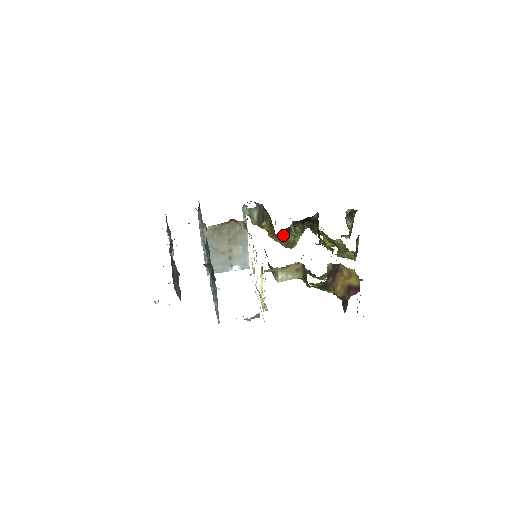
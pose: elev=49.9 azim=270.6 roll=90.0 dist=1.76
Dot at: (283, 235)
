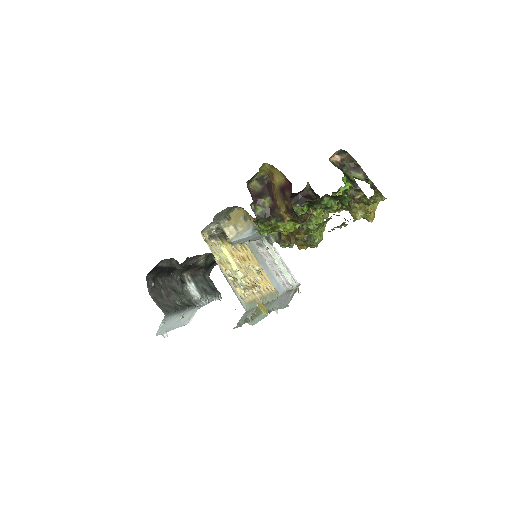
Dot at: occluded
